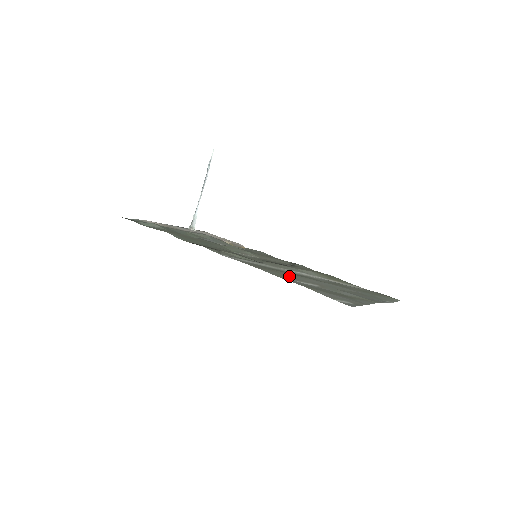
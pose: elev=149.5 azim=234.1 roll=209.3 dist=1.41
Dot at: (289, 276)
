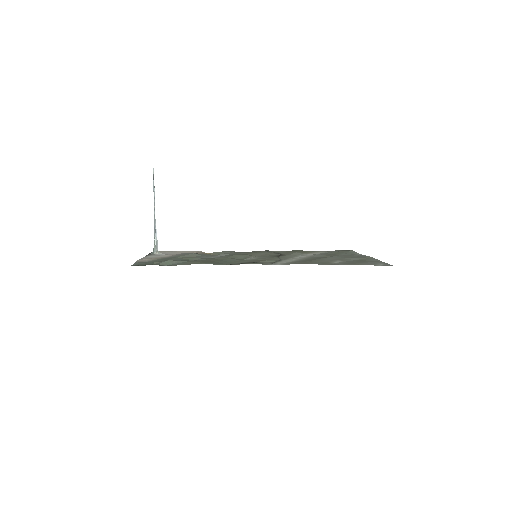
Dot at: (322, 261)
